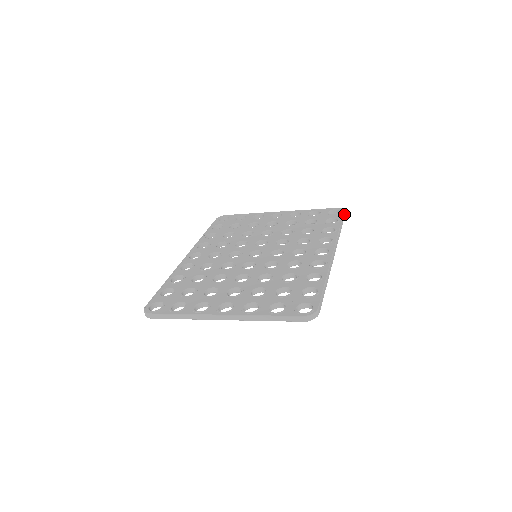
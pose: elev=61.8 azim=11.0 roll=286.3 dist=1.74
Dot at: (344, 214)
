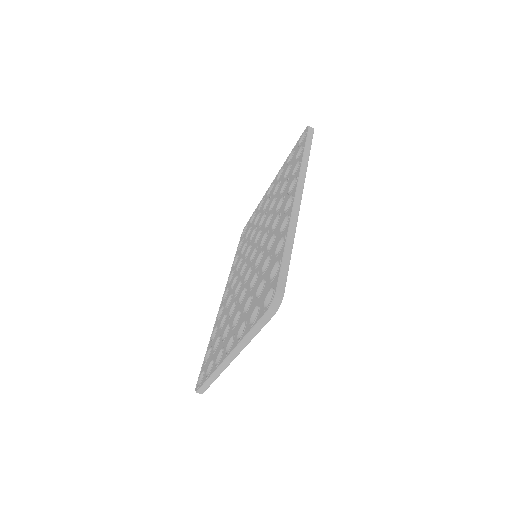
Dot at: (310, 131)
